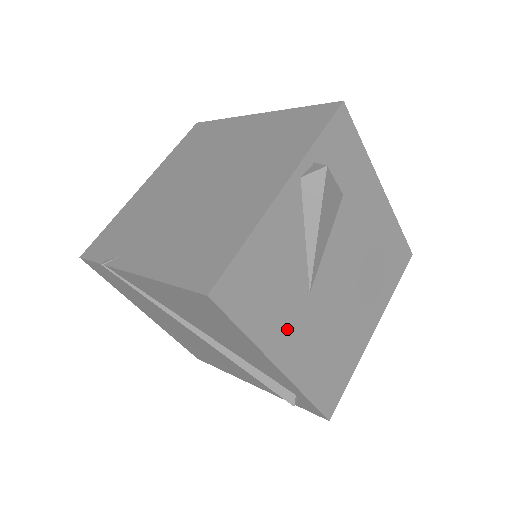
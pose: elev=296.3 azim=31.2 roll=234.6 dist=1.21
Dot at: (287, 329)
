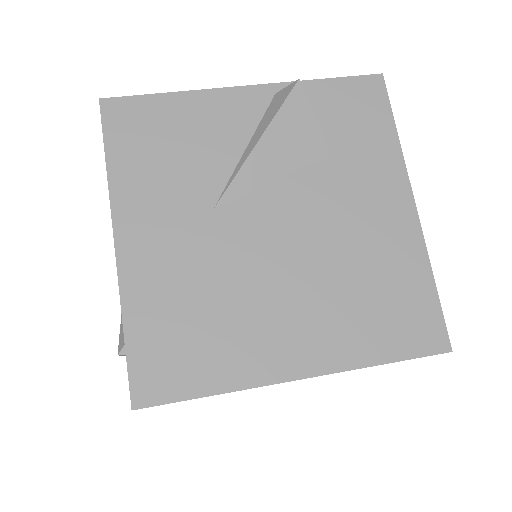
Dot at: (157, 214)
